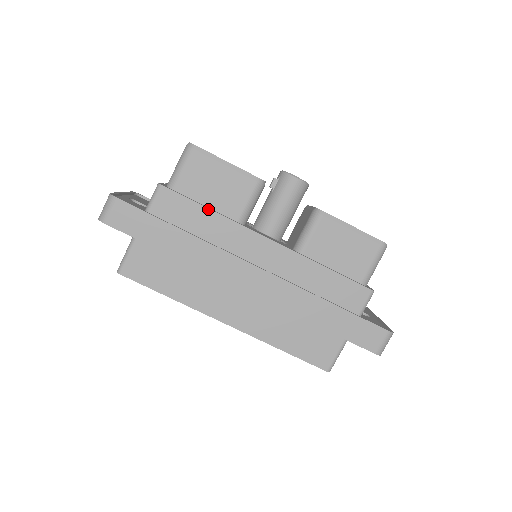
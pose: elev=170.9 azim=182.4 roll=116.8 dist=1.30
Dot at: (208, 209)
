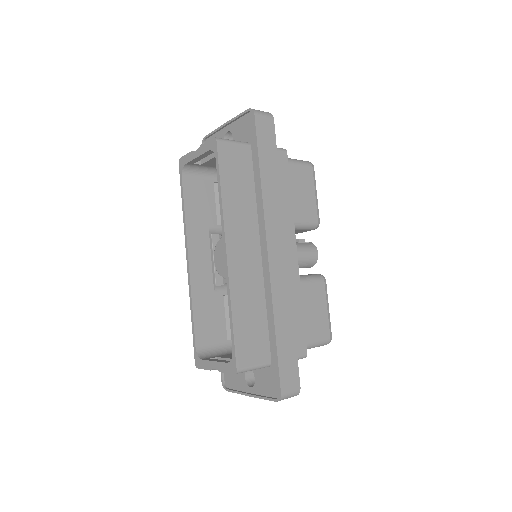
Dot at: (291, 193)
